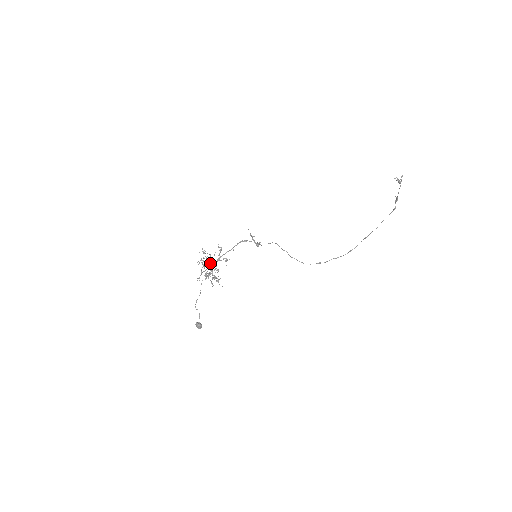
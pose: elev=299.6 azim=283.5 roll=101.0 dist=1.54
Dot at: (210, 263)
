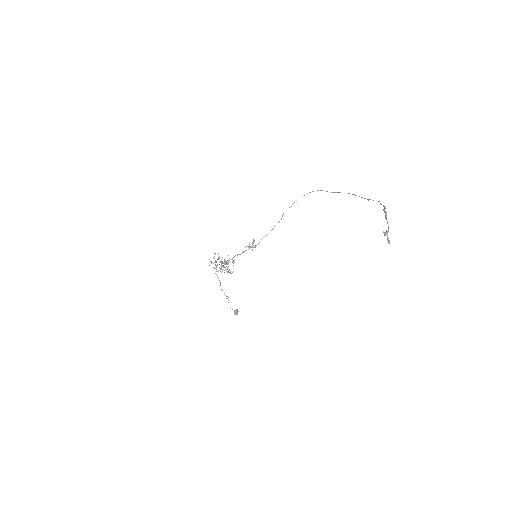
Dot at: (222, 271)
